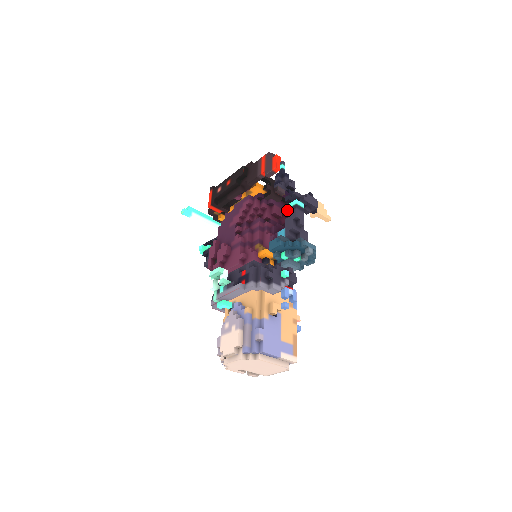
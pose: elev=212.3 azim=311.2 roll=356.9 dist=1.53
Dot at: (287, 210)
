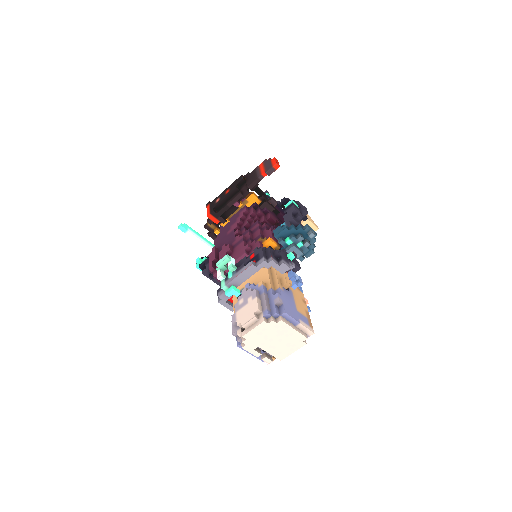
Dot at: (279, 220)
